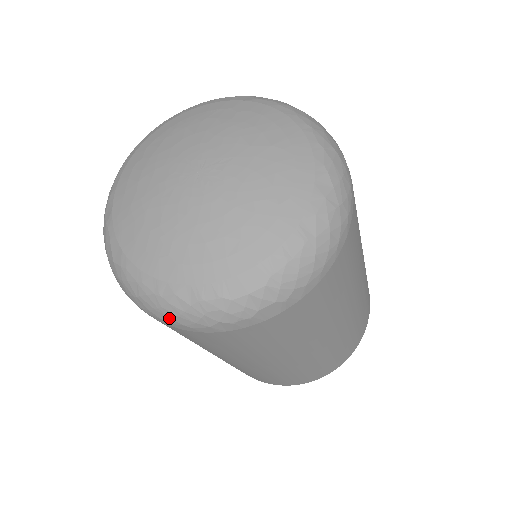
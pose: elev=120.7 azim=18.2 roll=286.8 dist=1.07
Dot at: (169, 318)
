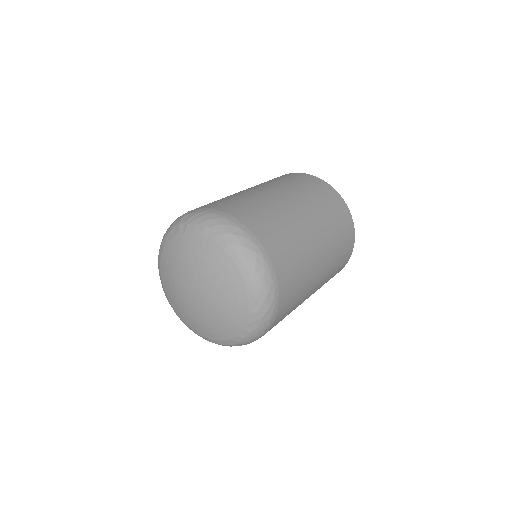
Dot at: occluded
